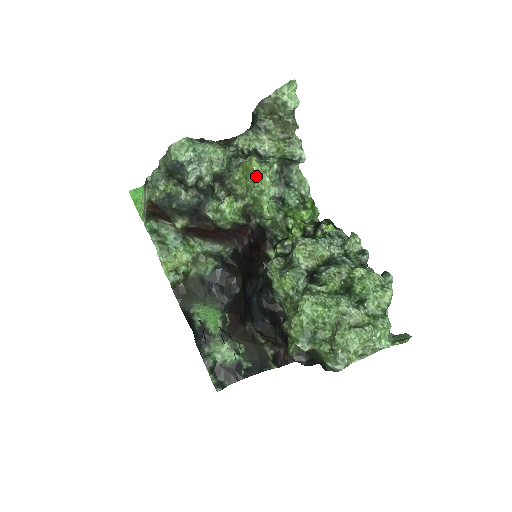
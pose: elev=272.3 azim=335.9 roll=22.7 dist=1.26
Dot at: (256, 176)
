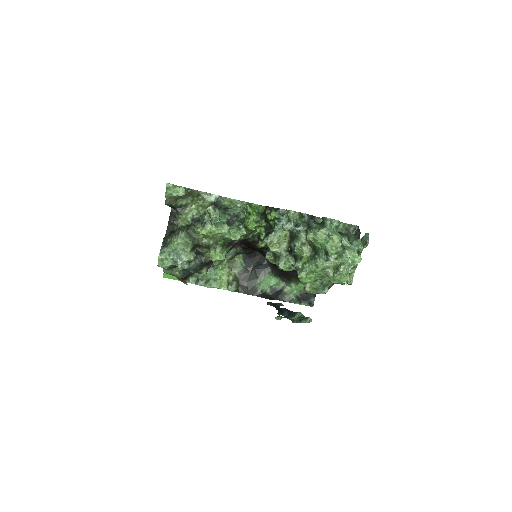
Dot at: (210, 236)
